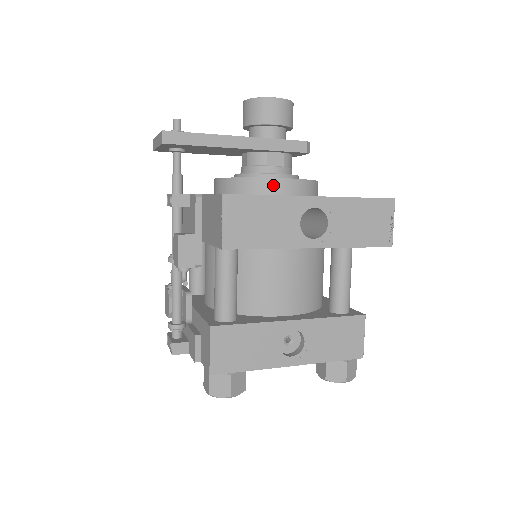
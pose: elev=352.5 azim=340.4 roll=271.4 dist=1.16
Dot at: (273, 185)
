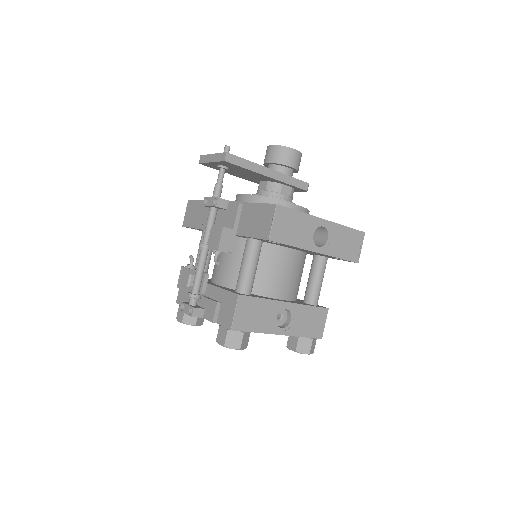
Dot at: (288, 207)
